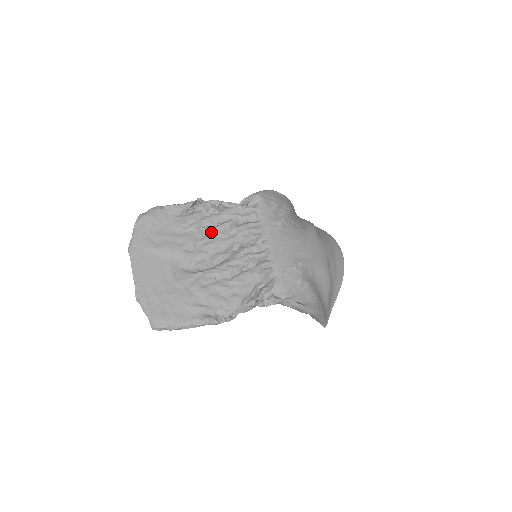
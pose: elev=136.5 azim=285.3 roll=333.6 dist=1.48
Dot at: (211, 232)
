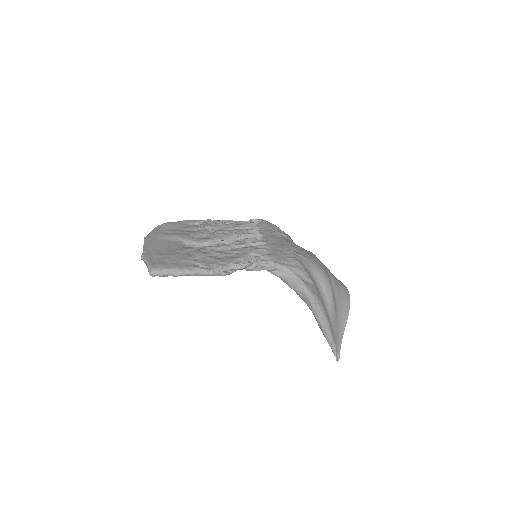
Dot at: (216, 230)
